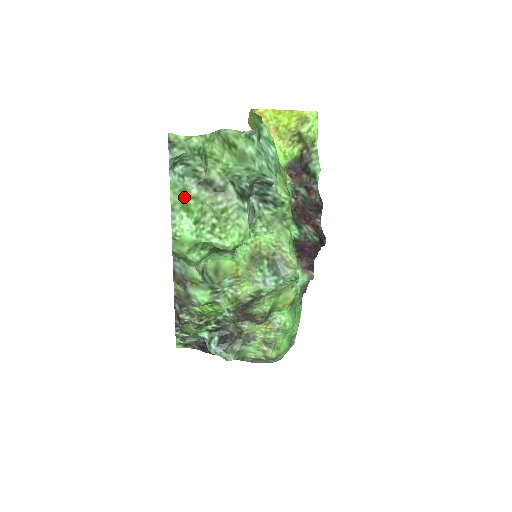
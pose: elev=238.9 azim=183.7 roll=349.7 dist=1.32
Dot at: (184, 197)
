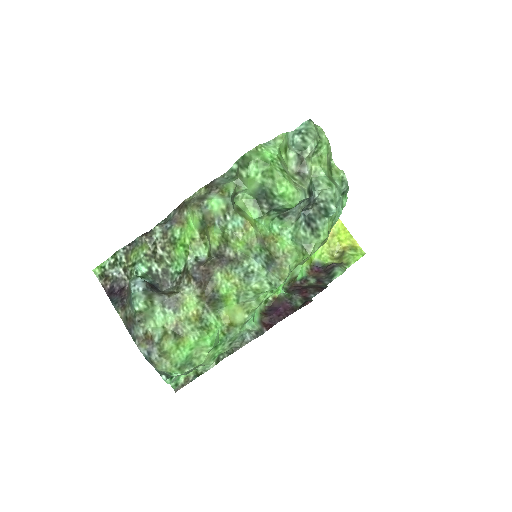
Dot at: (285, 147)
